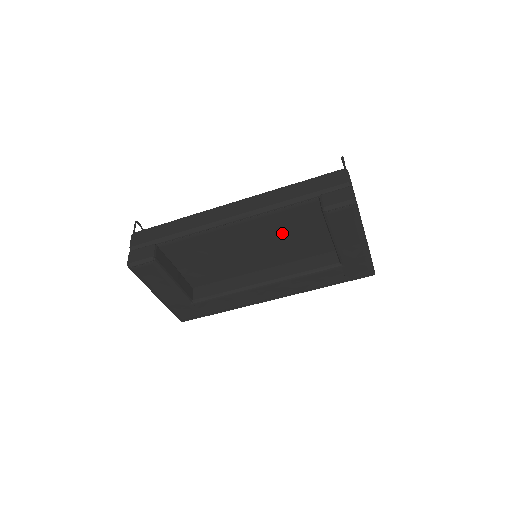
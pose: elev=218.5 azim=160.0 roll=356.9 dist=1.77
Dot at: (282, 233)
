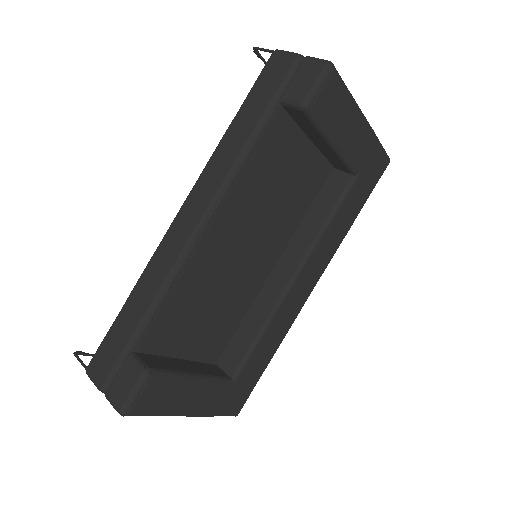
Dot at: (268, 196)
